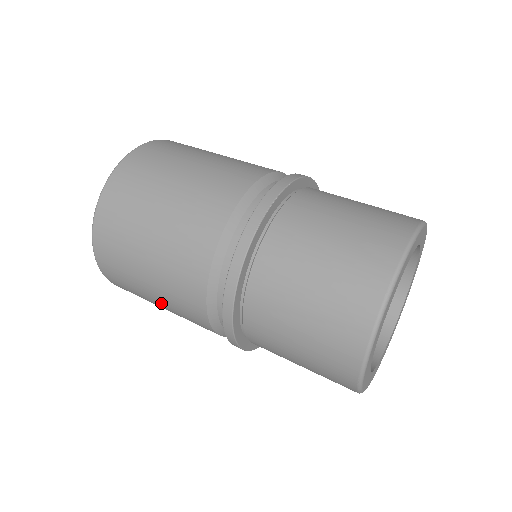
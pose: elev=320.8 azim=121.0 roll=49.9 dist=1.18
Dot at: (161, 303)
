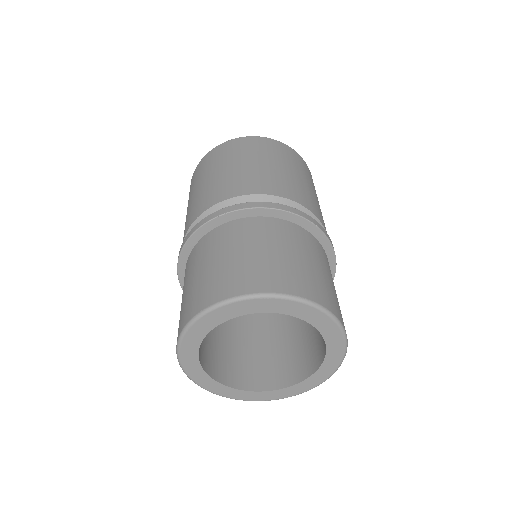
Dot at: occluded
